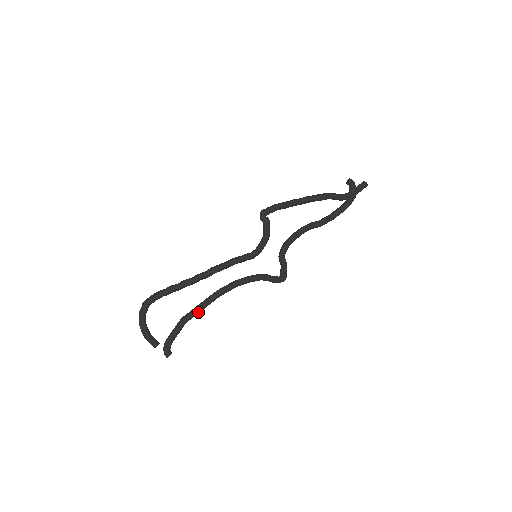
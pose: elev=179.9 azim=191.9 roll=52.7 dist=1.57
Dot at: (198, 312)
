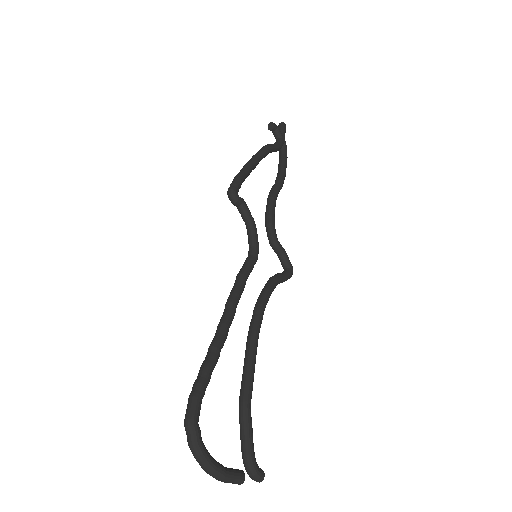
Dot at: (253, 378)
